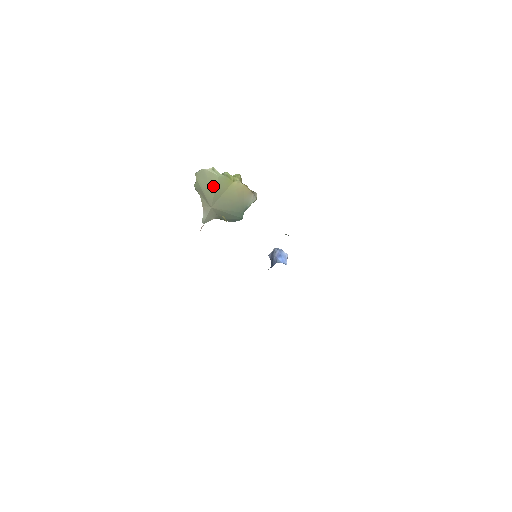
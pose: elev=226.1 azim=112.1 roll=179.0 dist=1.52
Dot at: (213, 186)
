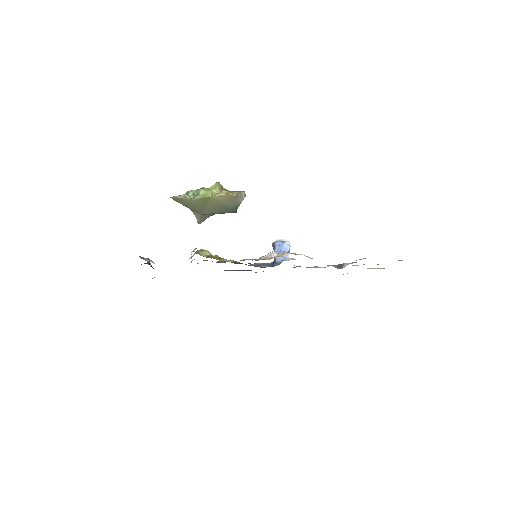
Dot at: (193, 205)
